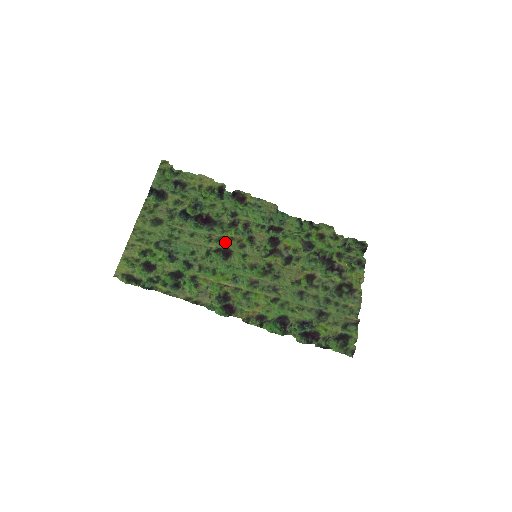
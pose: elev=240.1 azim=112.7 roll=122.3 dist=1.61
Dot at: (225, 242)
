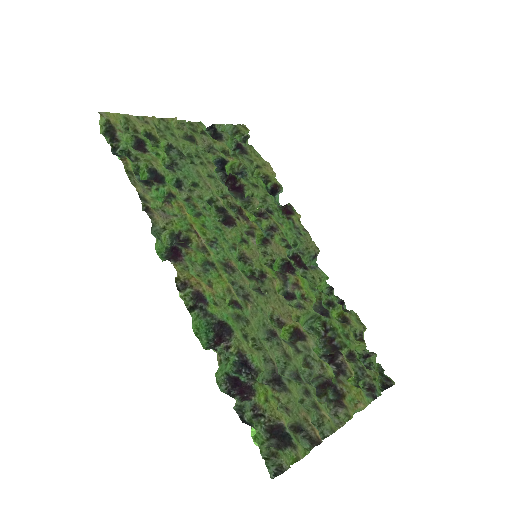
Dot at: (237, 213)
